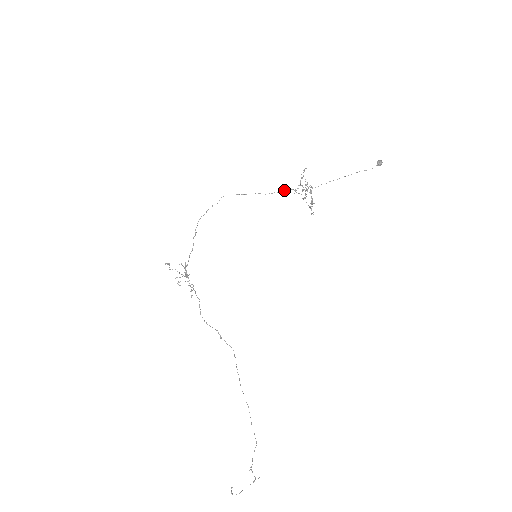
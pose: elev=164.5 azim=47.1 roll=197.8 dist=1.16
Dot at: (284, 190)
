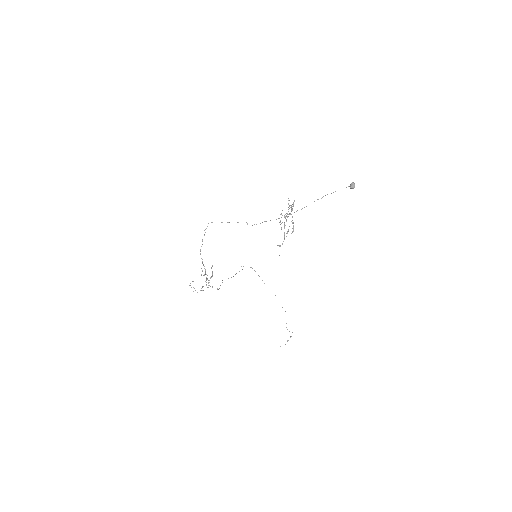
Dot at: (266, 221)
